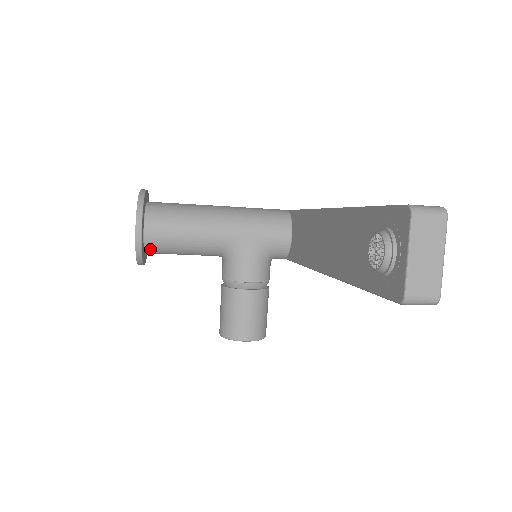
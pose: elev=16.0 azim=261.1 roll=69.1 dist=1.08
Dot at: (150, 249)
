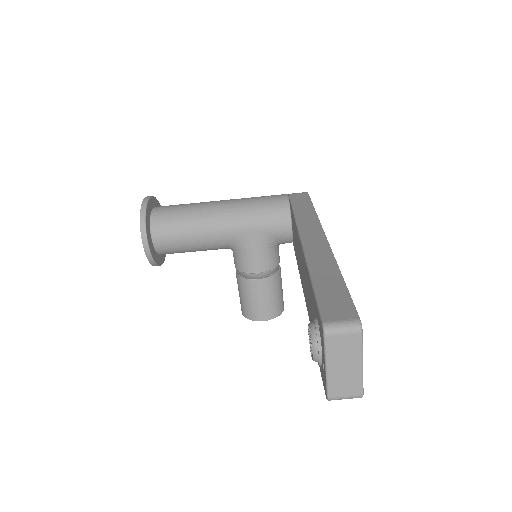
Dot at: (163, 253)
